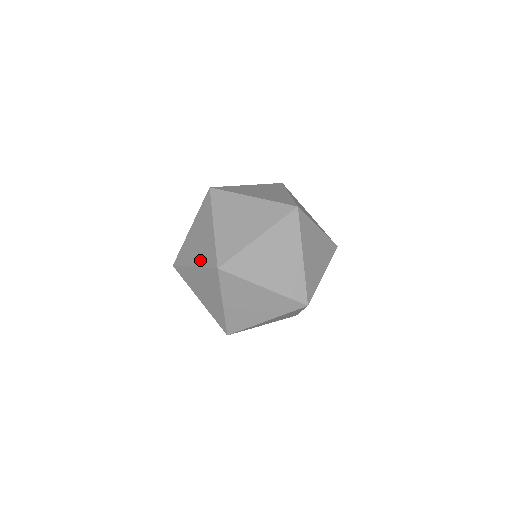
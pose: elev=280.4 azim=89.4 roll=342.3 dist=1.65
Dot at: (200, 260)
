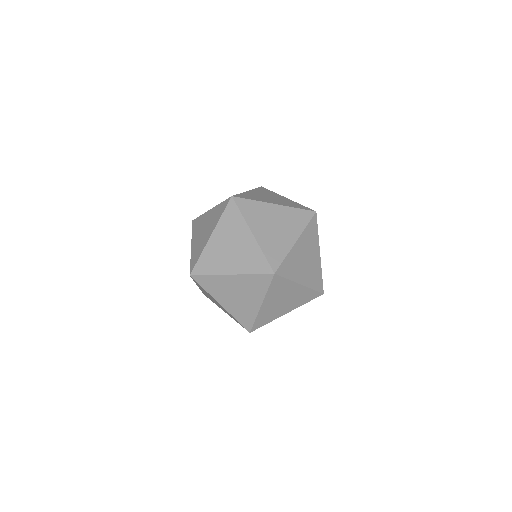
Dot at: occluded
